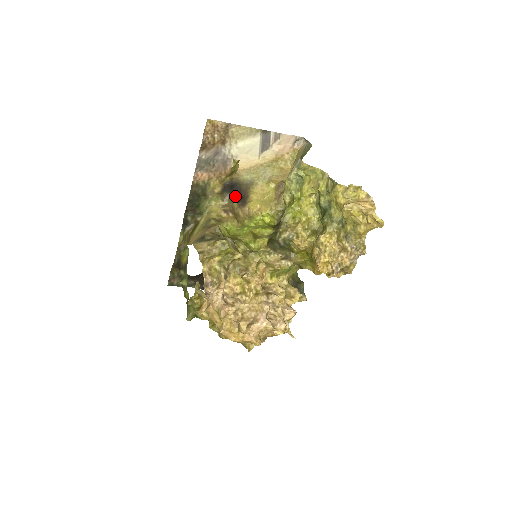
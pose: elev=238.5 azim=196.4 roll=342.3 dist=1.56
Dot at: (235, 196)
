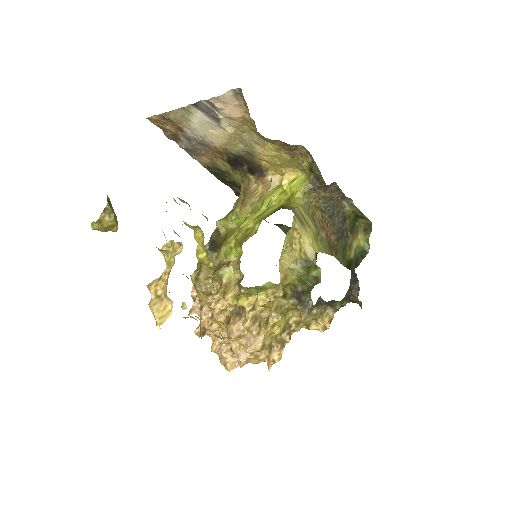
Dot at: (246, 169)
